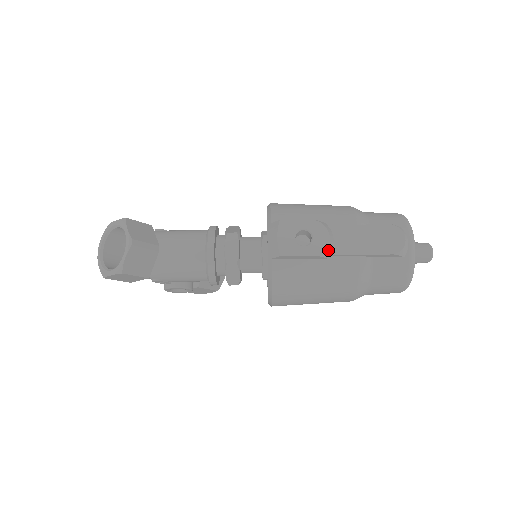
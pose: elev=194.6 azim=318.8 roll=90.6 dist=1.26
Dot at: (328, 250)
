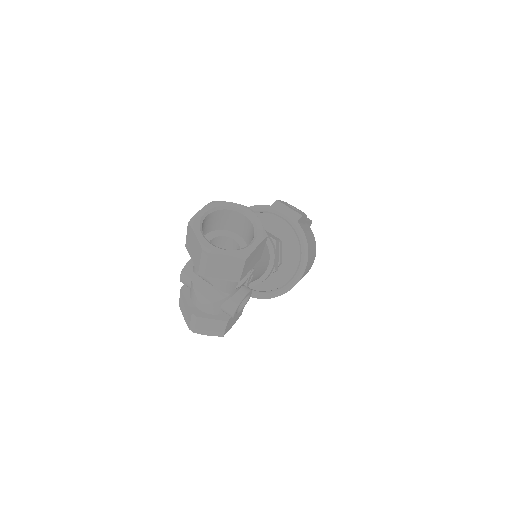
Dot at: occluded
